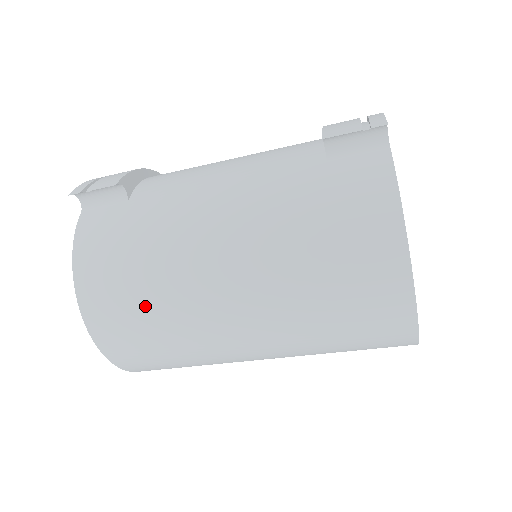
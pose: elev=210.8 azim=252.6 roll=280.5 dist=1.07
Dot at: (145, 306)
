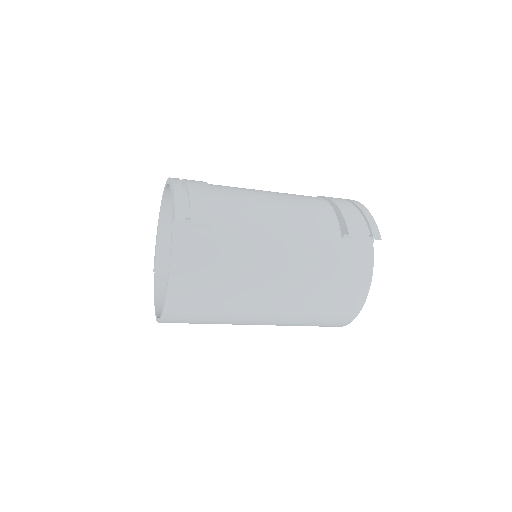
Dot at: (215, 305)
